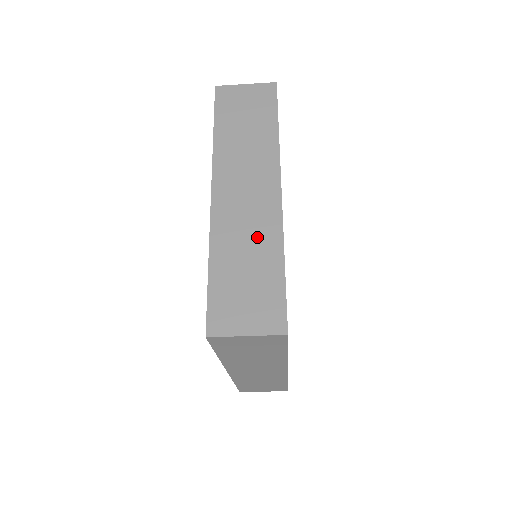
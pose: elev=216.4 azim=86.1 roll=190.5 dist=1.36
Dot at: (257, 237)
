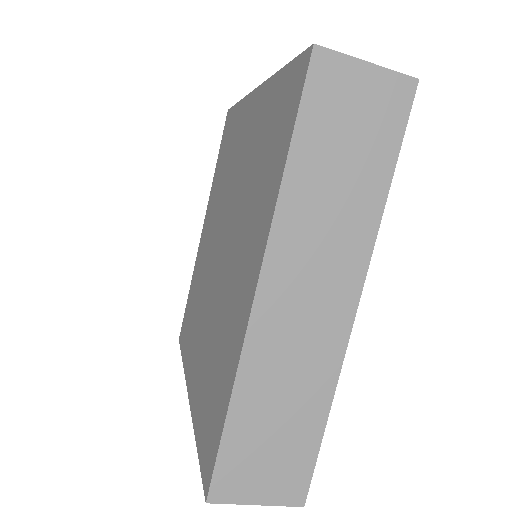
Dot at: (304, 377)
